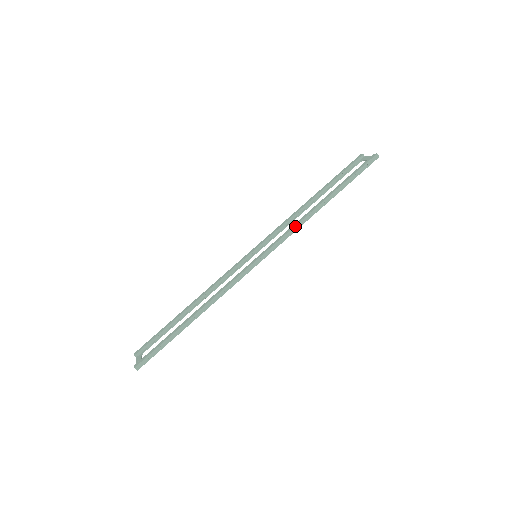
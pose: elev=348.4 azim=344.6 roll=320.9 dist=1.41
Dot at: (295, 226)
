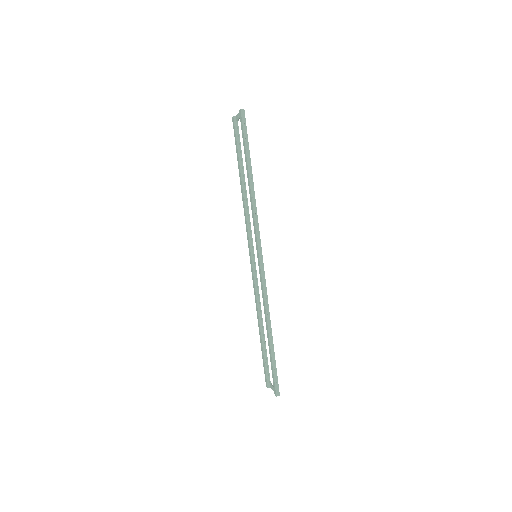
Dot at: (254, 214)
